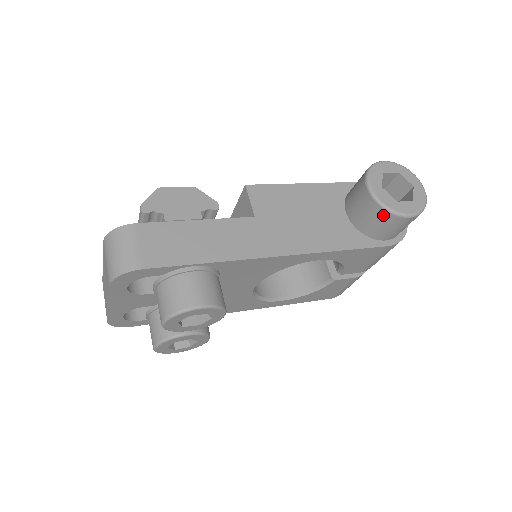
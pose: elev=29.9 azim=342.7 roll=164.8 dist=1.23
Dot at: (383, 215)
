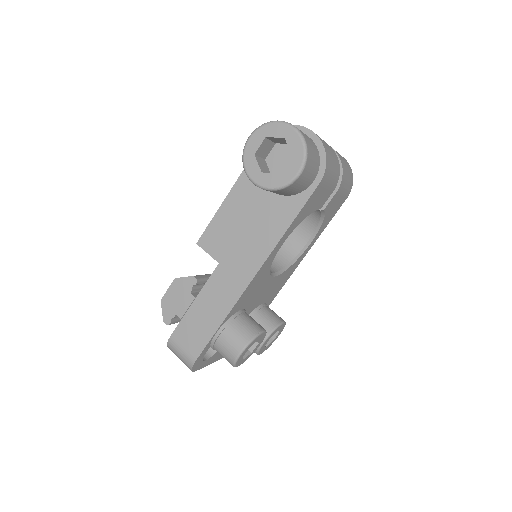
Dot at: (283, 191)
